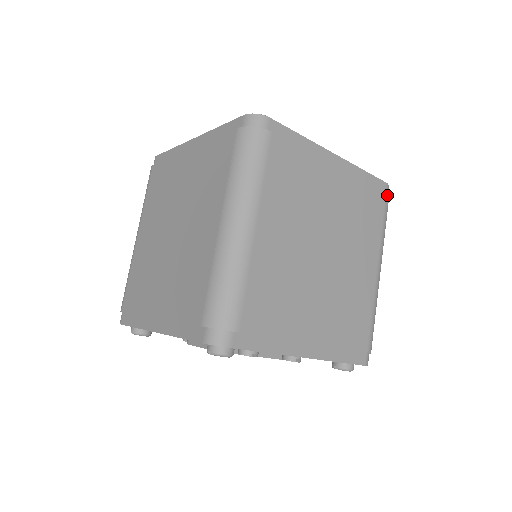
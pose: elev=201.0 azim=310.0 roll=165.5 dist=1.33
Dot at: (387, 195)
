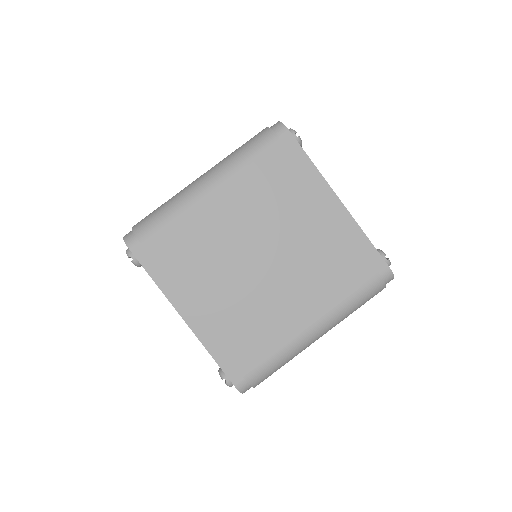
Dot at: occluded
